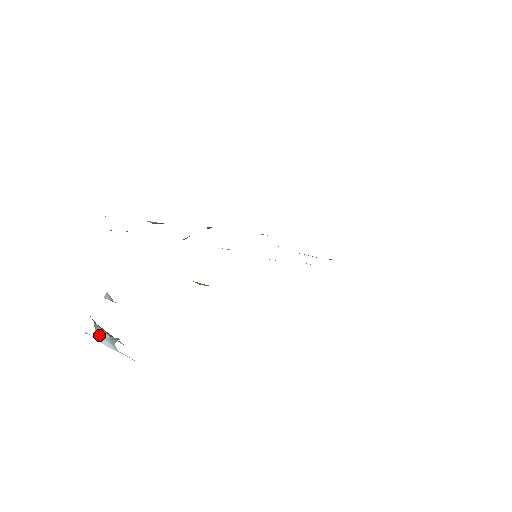
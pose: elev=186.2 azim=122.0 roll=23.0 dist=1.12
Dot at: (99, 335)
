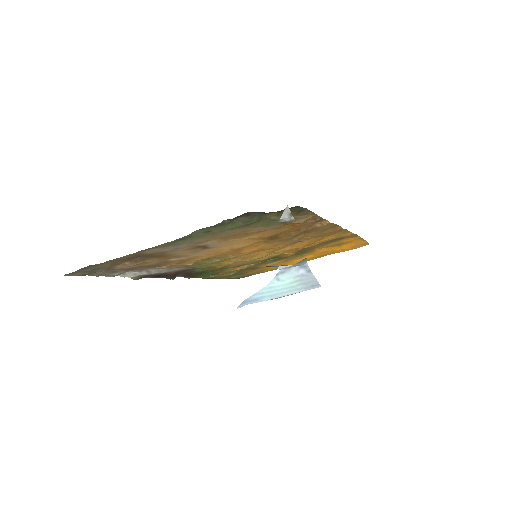
Dot at: (284, 268)
